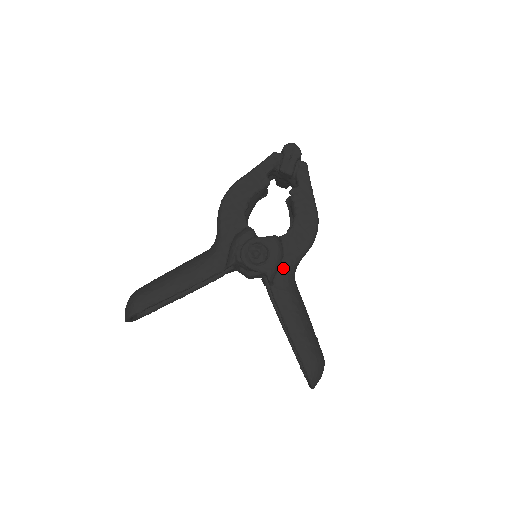
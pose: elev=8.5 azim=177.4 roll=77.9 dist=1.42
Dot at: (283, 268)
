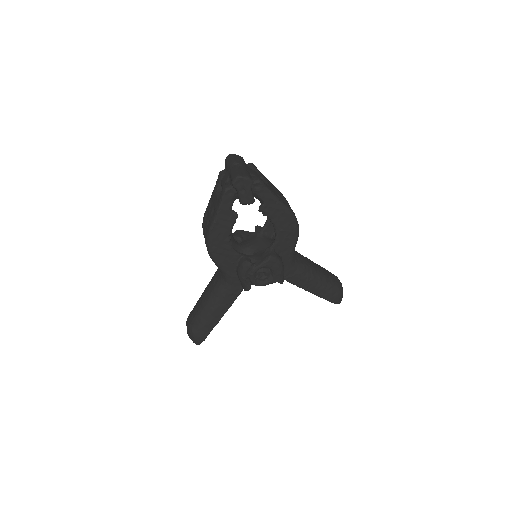
Dot at: (285, 264)
